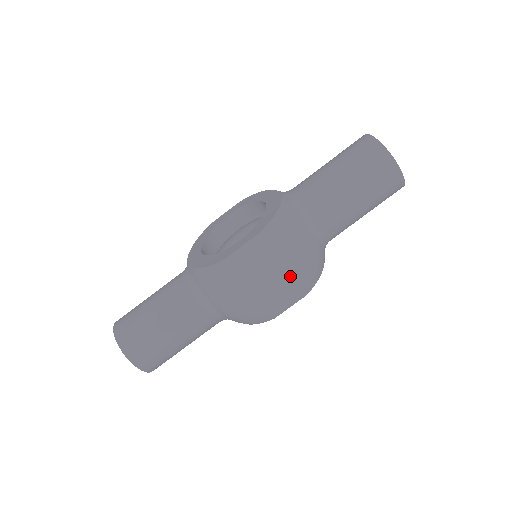
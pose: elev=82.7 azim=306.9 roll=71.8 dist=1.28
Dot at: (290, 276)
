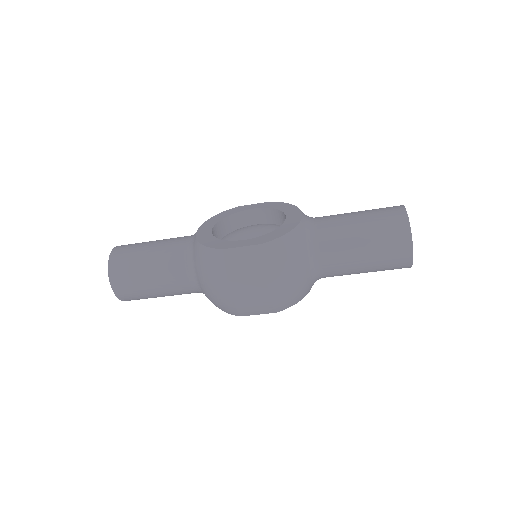
Dot at: (268, 292)
